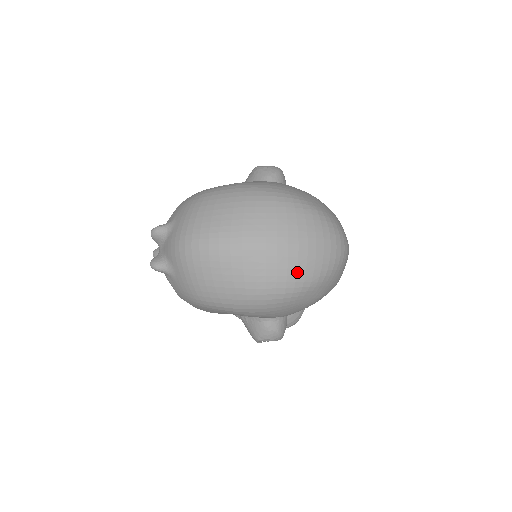
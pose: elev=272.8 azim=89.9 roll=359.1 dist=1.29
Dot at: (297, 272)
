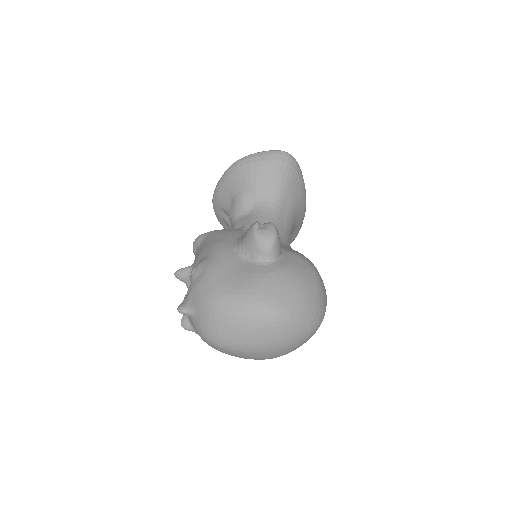
Dot at: (286, 353)
